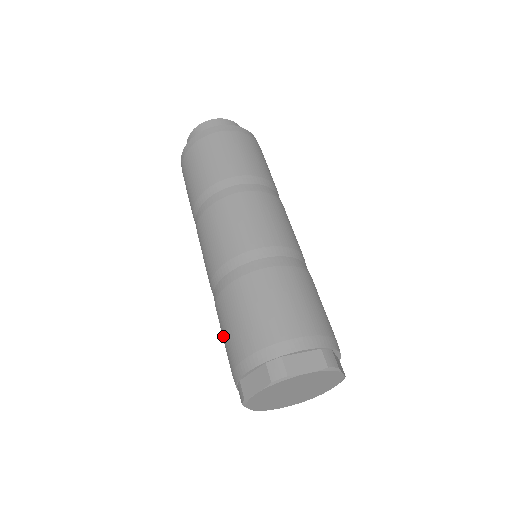
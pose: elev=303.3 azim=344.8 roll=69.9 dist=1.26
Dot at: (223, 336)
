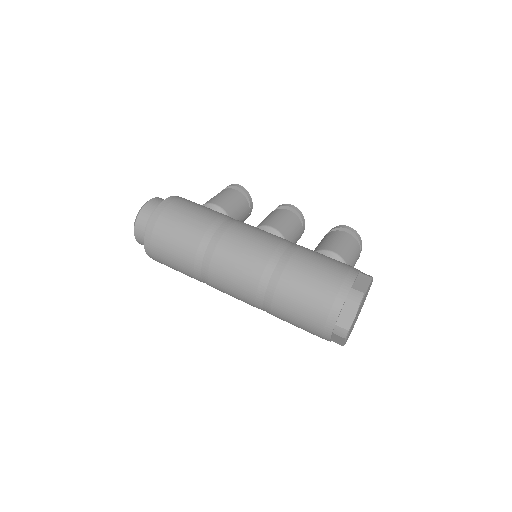
Dot at: occluded
